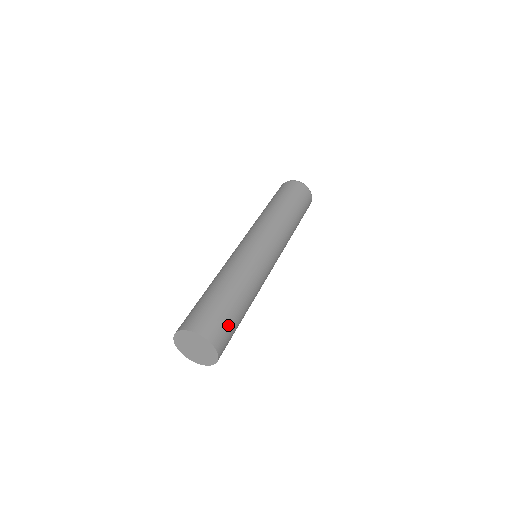
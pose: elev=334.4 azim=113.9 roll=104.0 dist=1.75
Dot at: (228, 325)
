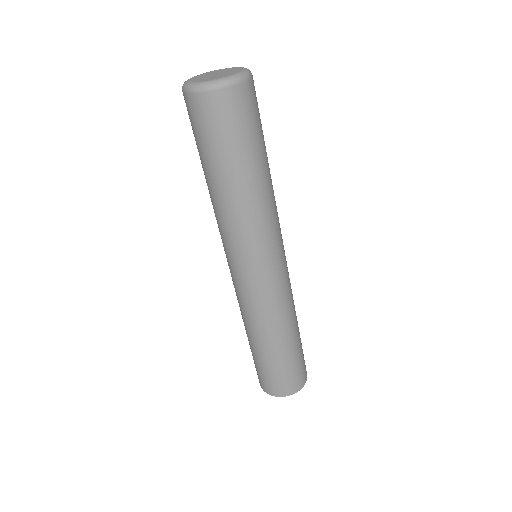
Dot at: occluded
